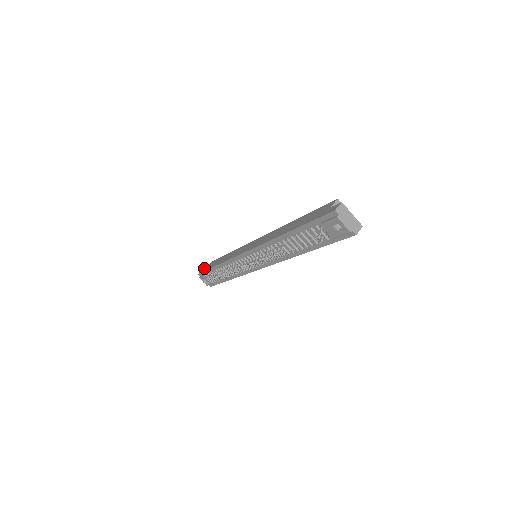
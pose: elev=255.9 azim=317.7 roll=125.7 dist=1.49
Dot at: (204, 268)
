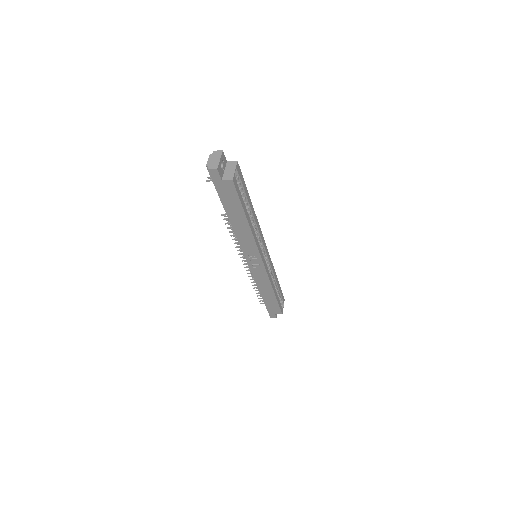
Dot at: occluded
